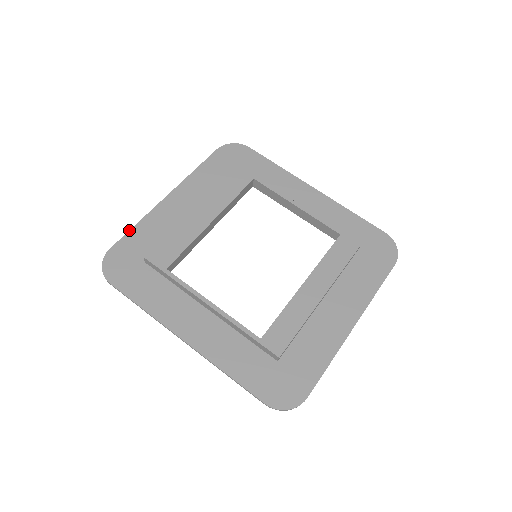
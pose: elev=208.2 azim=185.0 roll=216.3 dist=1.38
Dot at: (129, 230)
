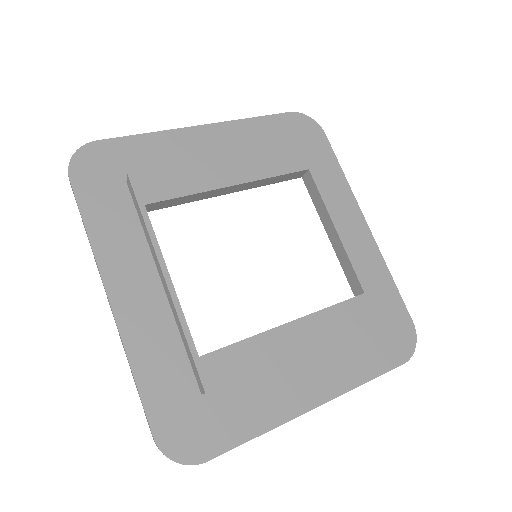
Dot at: occluded
